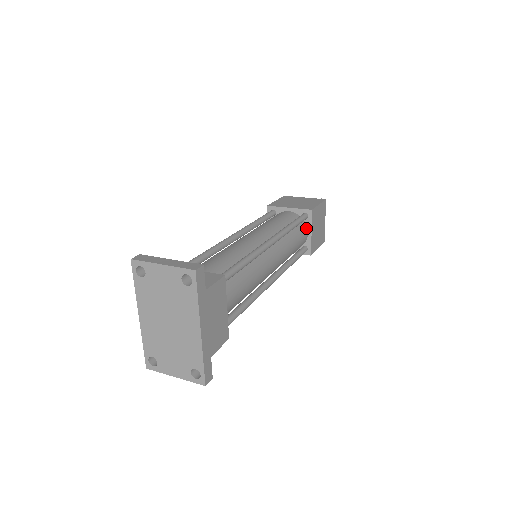
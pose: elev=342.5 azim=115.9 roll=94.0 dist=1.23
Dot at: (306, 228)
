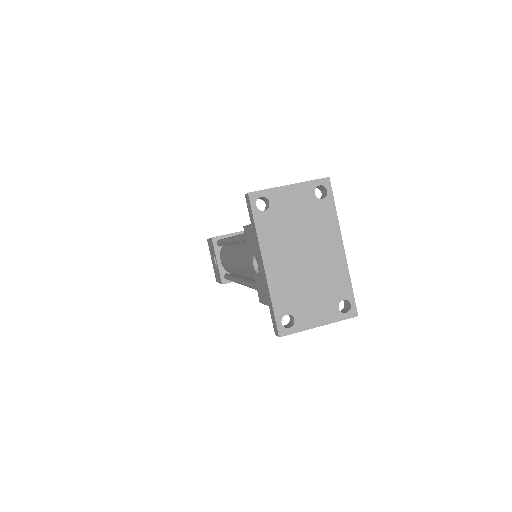
Dot at: occluded
